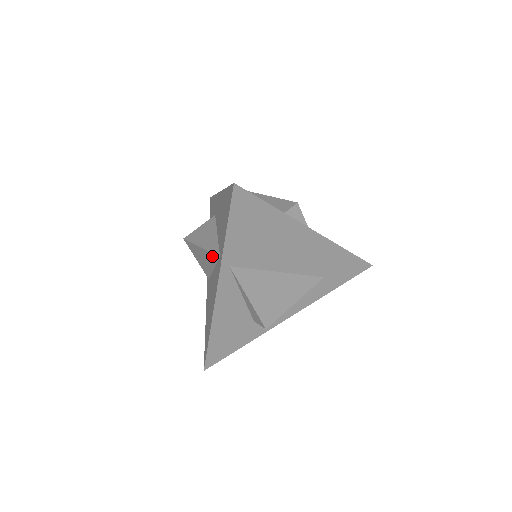
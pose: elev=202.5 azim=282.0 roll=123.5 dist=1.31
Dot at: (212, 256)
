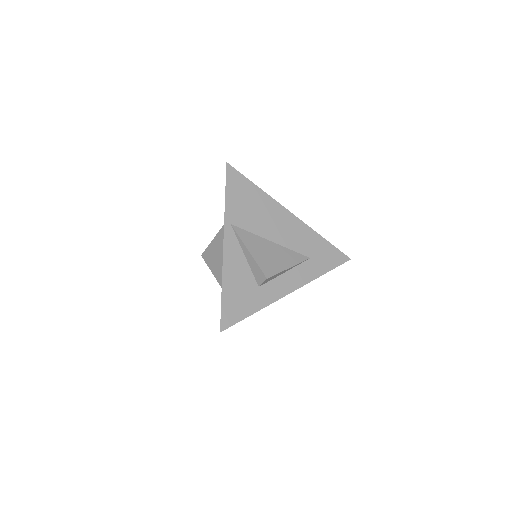
Dot at: (220, 236)
